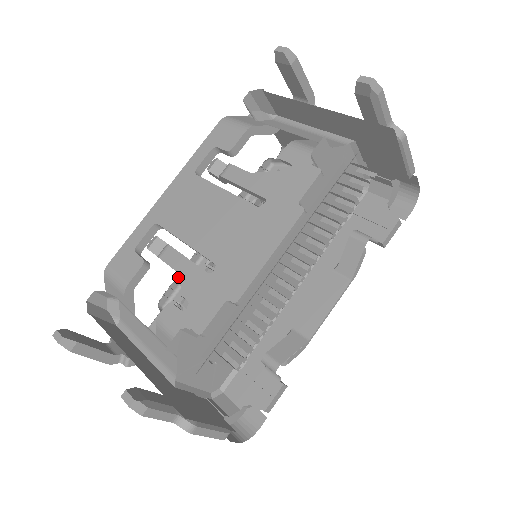
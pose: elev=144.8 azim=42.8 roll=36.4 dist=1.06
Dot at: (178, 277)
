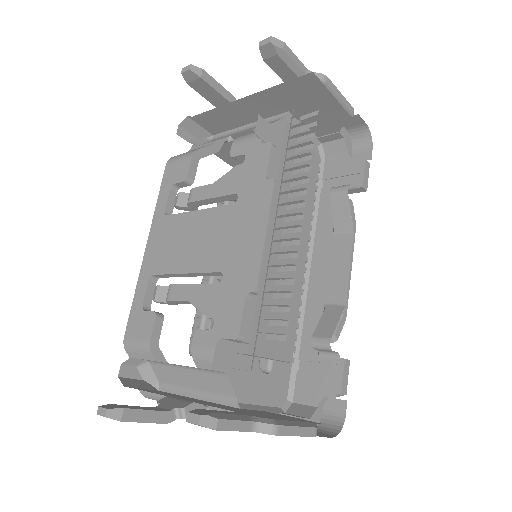
Dot at: occluded
